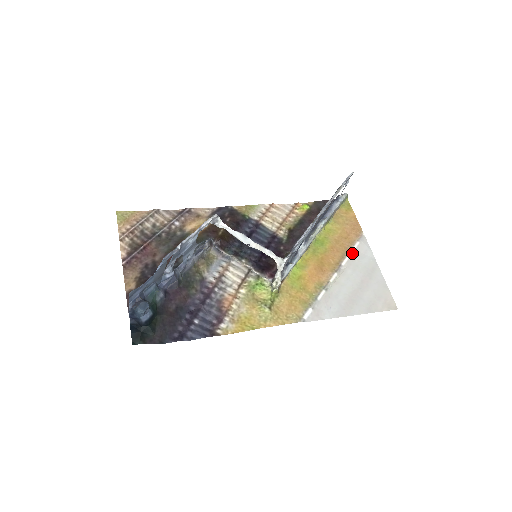
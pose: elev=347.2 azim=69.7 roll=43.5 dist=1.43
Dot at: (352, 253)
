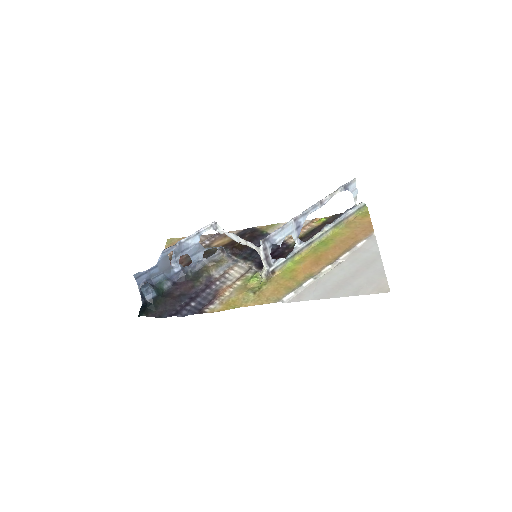
Dot at: (355, 249)
